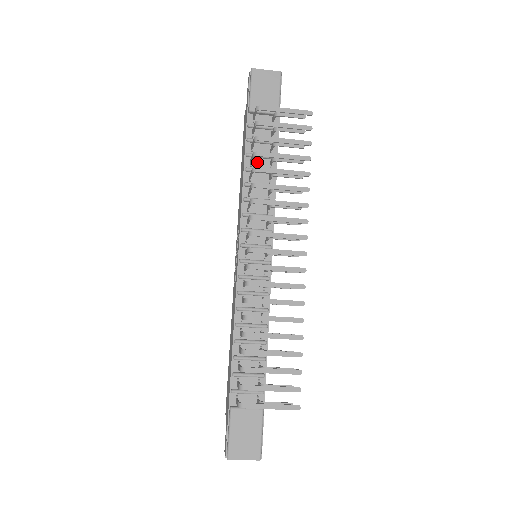
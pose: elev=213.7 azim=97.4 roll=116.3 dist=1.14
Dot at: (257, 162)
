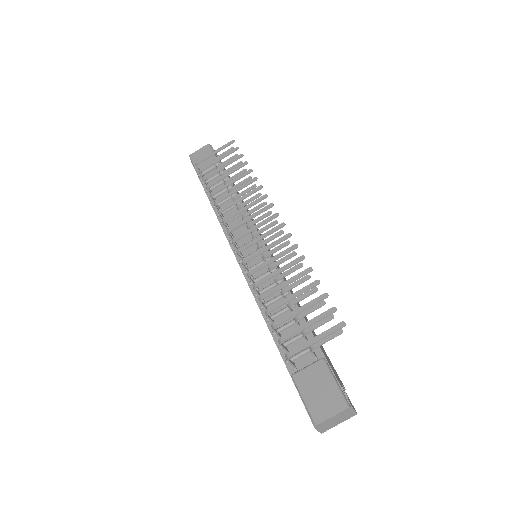
Dot at: occluded
